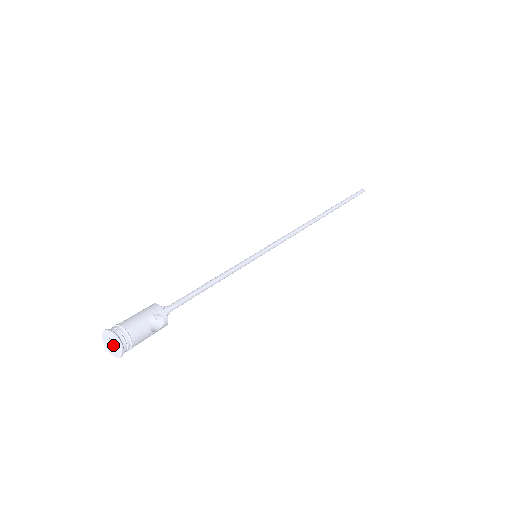
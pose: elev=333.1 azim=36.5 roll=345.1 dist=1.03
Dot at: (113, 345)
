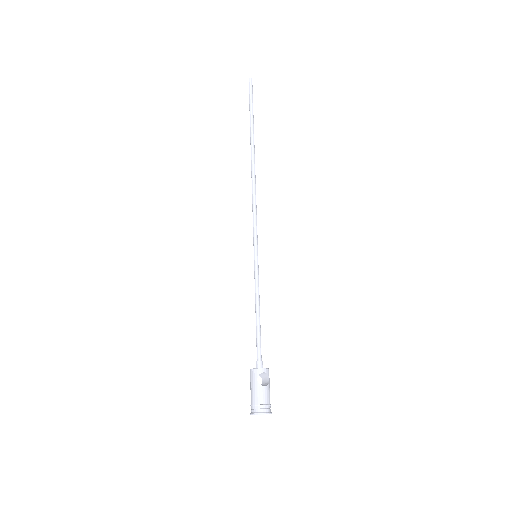
Dot at: occluded
